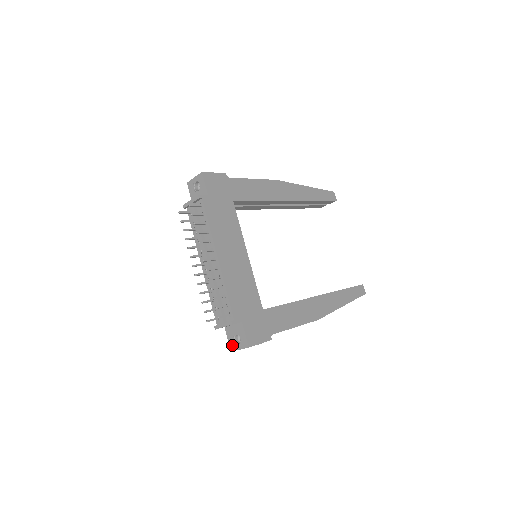
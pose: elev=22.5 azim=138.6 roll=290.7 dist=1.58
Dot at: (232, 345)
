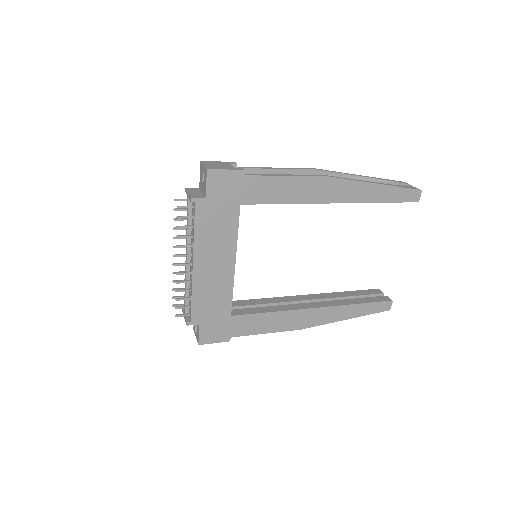
Dot at: (194, 327)
